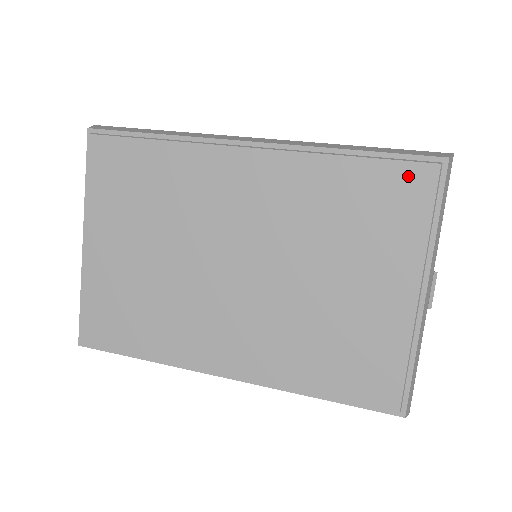
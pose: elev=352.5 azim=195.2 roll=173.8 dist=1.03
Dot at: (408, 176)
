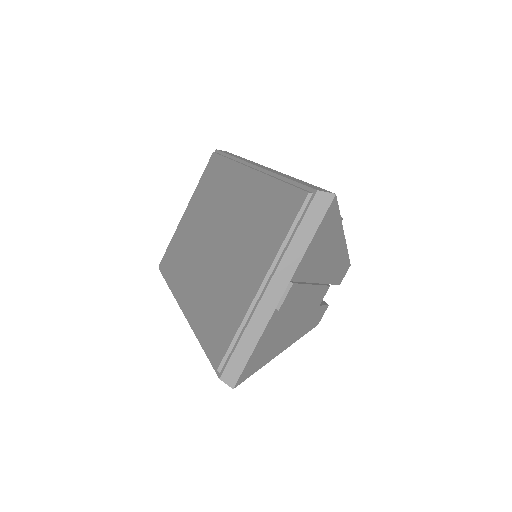
Dot at: (293, 198)
